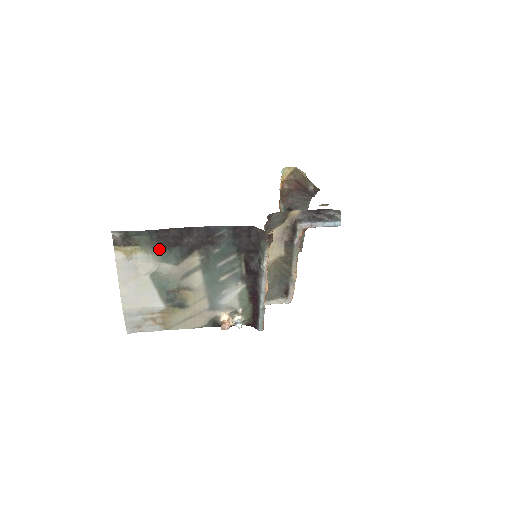
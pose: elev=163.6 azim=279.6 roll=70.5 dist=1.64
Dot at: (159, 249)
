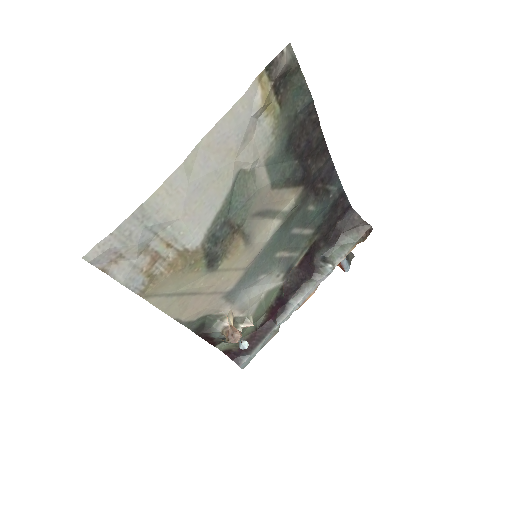
Dot at: (284, 141)
